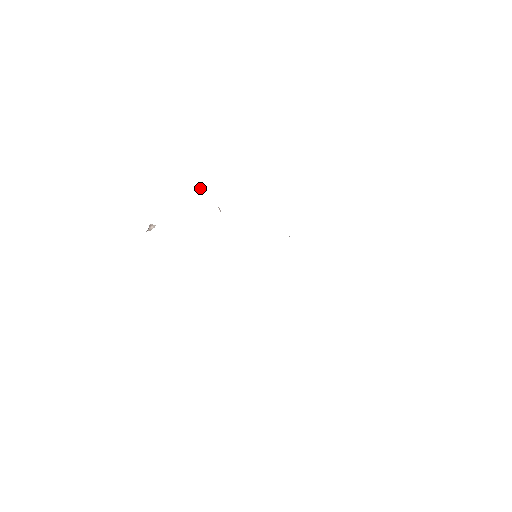
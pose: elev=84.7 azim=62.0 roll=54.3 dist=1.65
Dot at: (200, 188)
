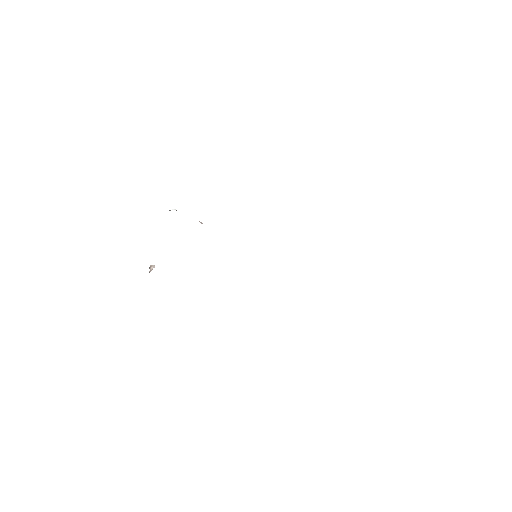
Dot at: (174, 209)
